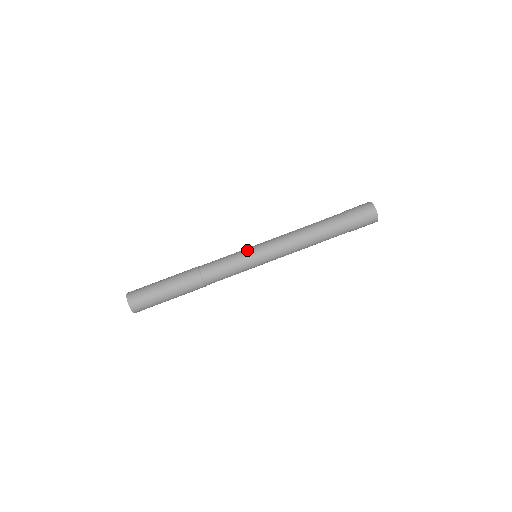
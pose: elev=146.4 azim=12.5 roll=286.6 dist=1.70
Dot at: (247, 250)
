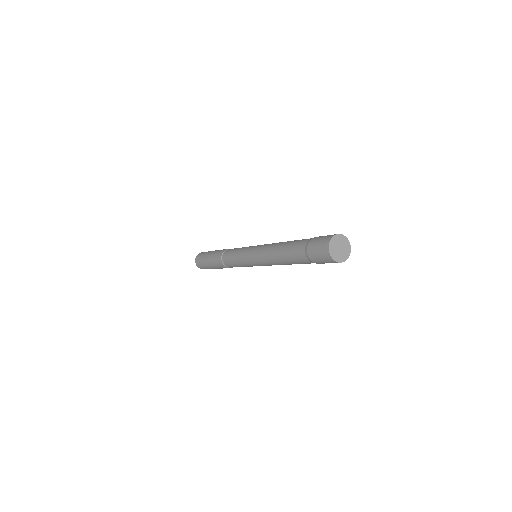
Dot at: (246, 249)
